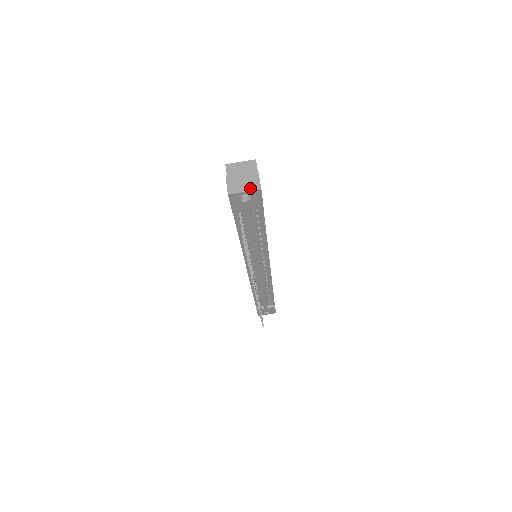
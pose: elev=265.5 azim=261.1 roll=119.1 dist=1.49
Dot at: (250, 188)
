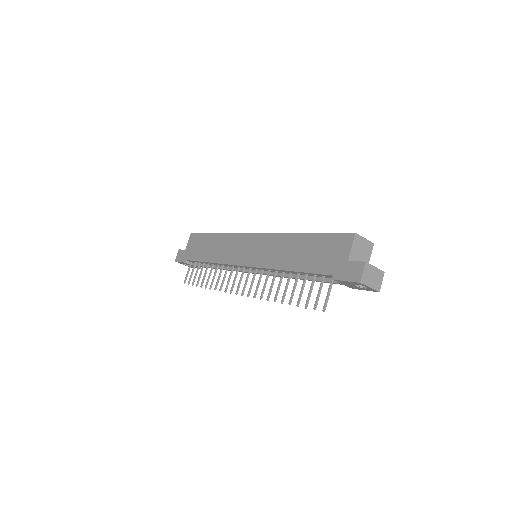
Dot at: (374, 286)
